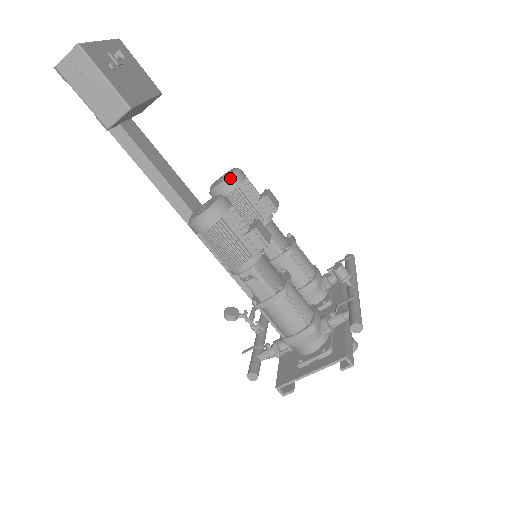
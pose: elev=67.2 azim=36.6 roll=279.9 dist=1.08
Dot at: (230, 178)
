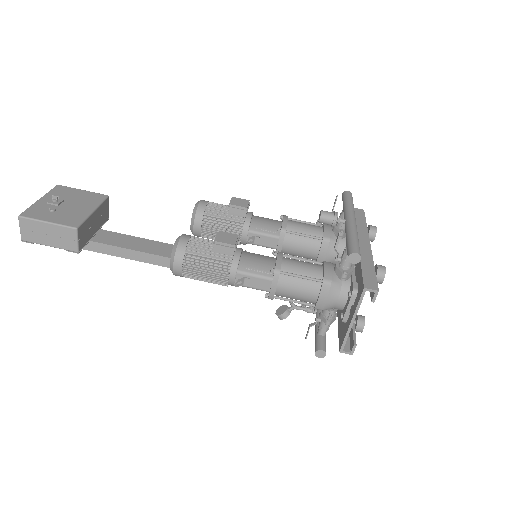
Dot at: (194, 214)
